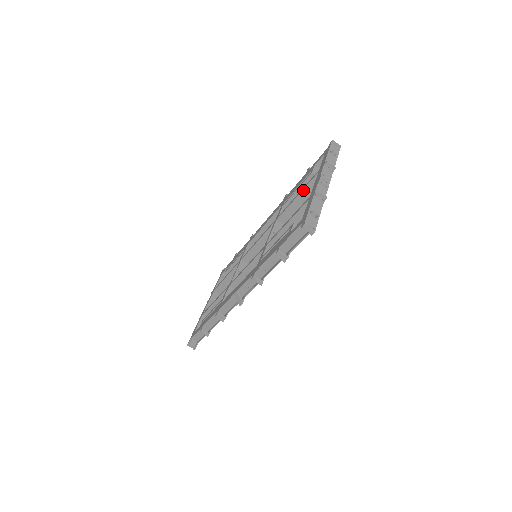
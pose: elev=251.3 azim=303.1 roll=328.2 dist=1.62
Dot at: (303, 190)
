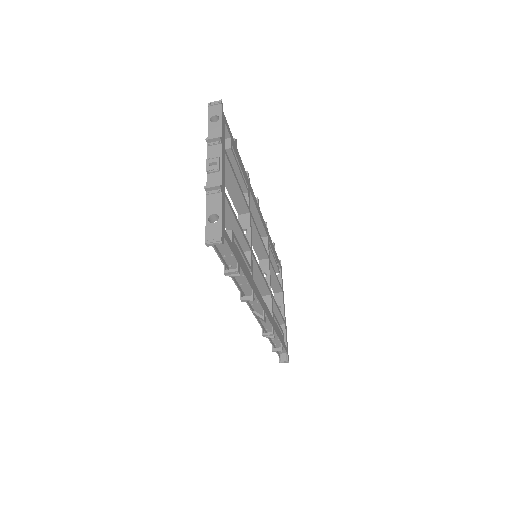
Dot at: occluded
